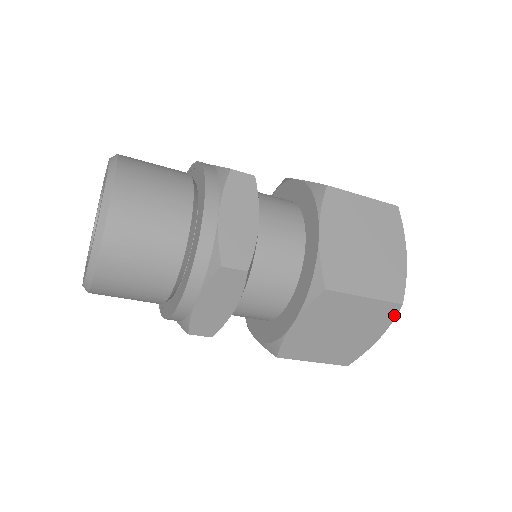
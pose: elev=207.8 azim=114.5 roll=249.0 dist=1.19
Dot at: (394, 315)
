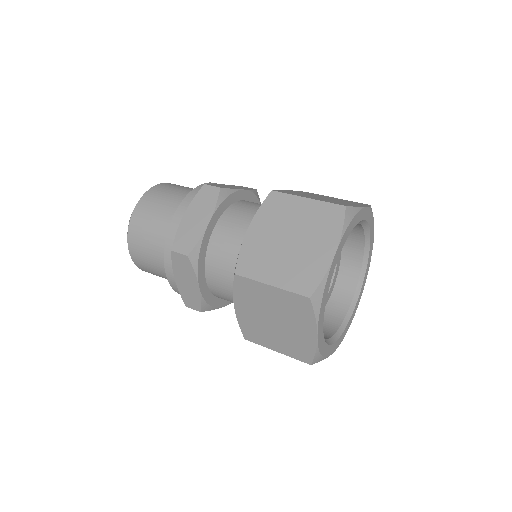
Dot at: (311, 310)
